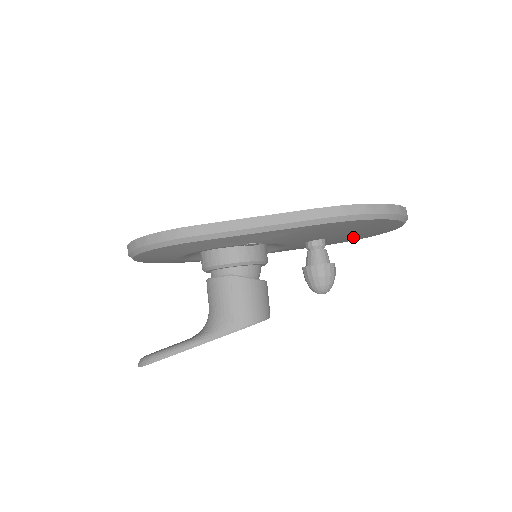
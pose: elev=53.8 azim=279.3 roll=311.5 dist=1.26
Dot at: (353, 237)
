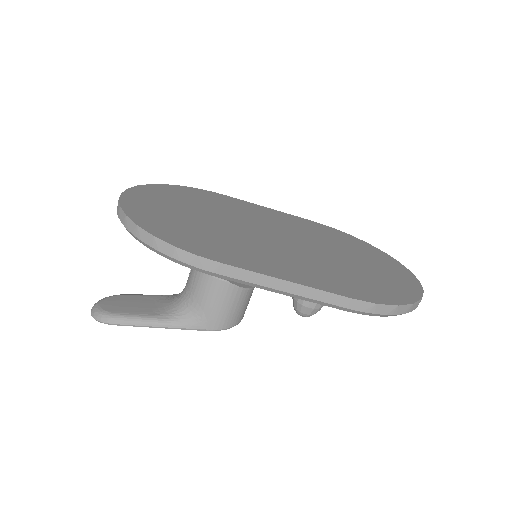
Dot at: occluded
